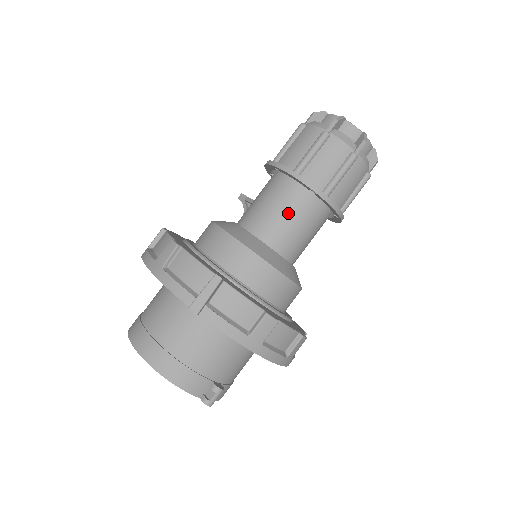
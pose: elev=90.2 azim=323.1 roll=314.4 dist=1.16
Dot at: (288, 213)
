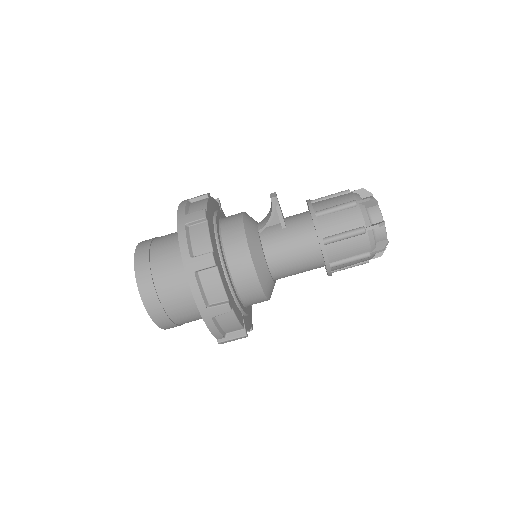
Dot at: (302, 272)
